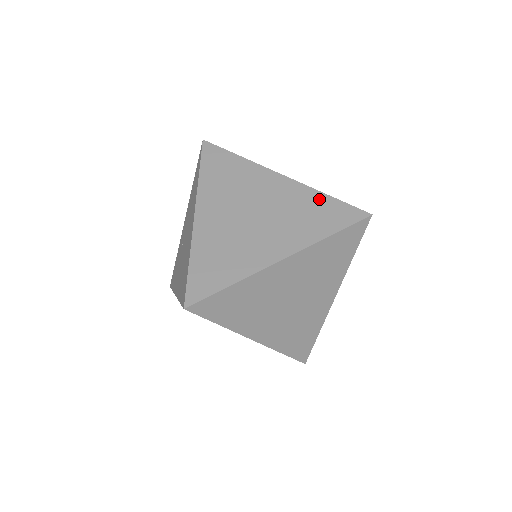
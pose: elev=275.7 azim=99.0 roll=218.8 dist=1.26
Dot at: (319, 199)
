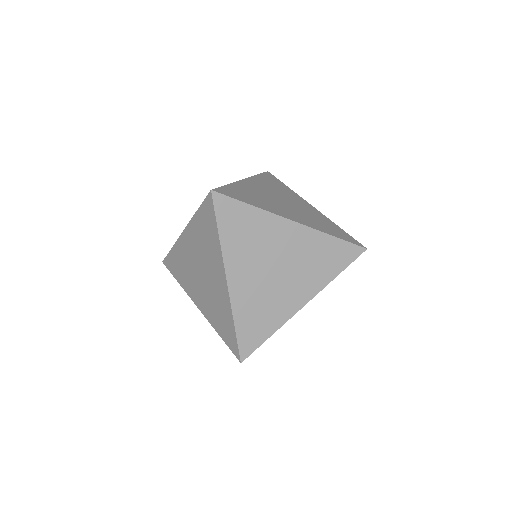
Dot at: occluded
